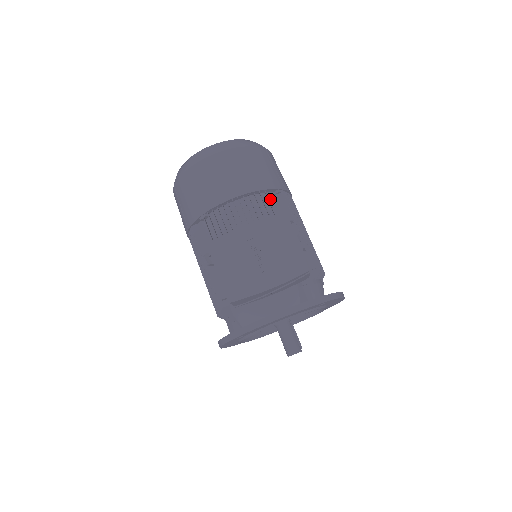
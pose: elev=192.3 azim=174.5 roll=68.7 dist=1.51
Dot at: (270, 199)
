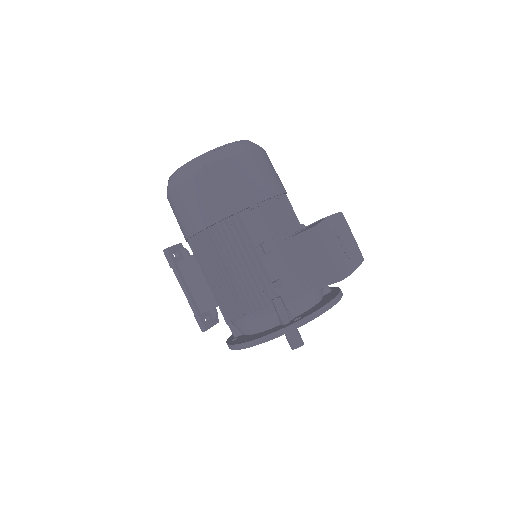
Dot at: occluded
